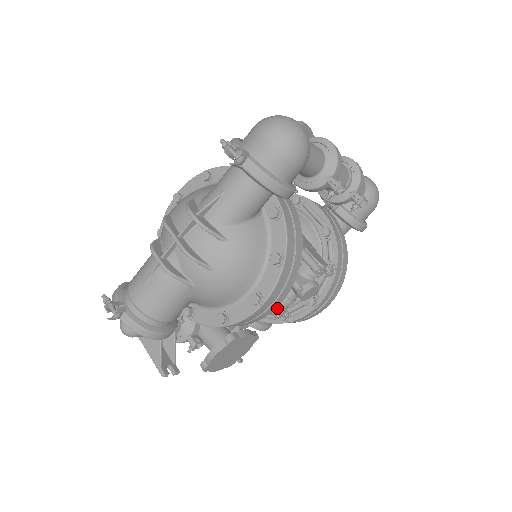
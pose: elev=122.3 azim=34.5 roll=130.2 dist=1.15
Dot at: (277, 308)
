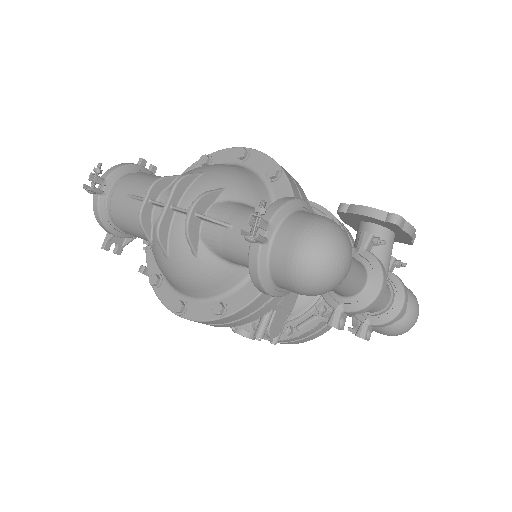
Dot at: occluded
